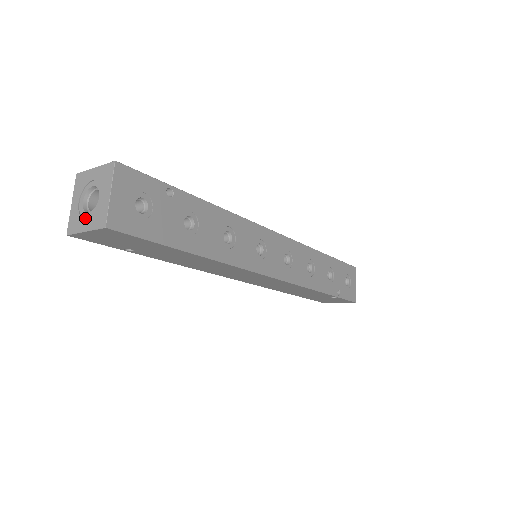
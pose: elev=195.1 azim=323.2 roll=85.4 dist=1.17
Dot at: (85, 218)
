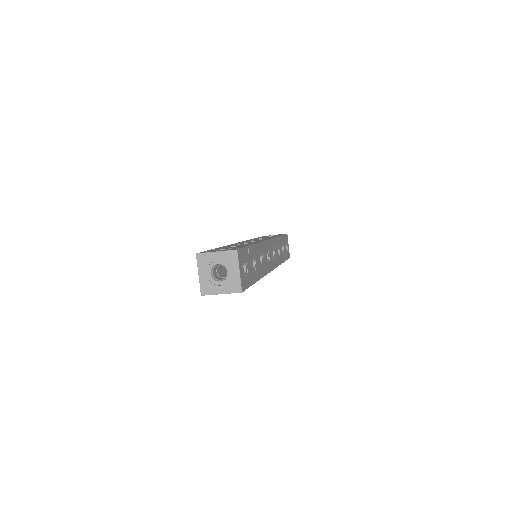
Dot at: (218, 285)
